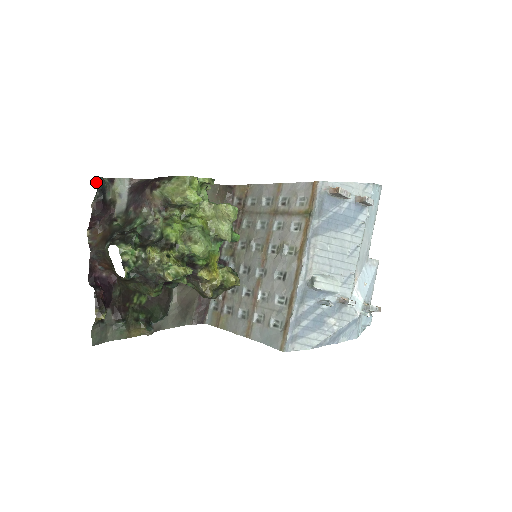
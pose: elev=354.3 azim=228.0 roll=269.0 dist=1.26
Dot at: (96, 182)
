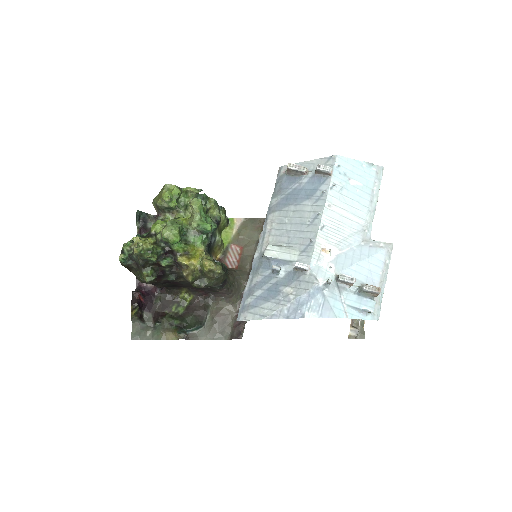
Dot at: (137, 214)
